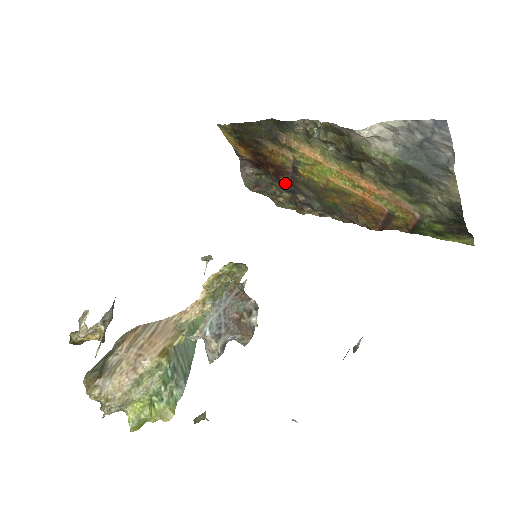
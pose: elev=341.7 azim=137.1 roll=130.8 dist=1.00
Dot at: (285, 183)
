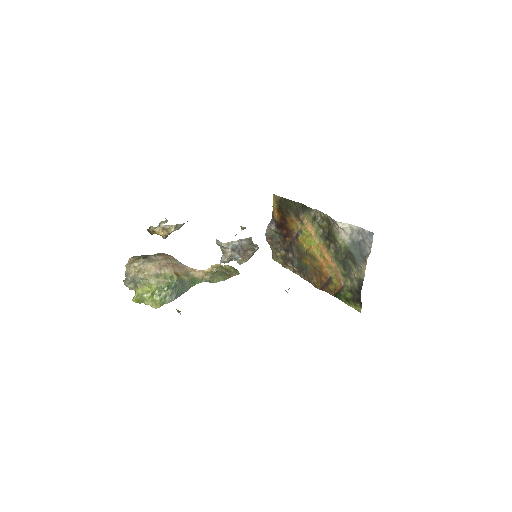
Dot at: (287, 244)
